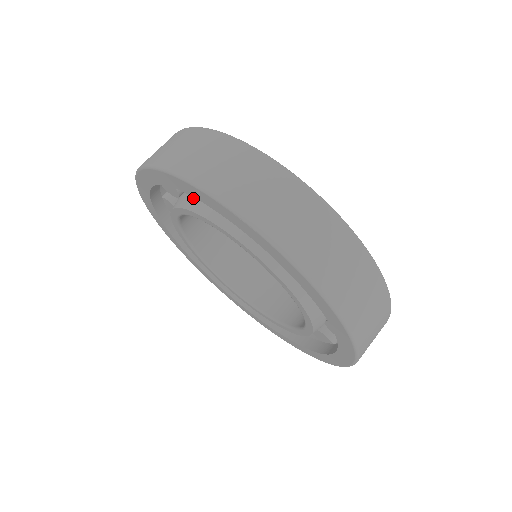
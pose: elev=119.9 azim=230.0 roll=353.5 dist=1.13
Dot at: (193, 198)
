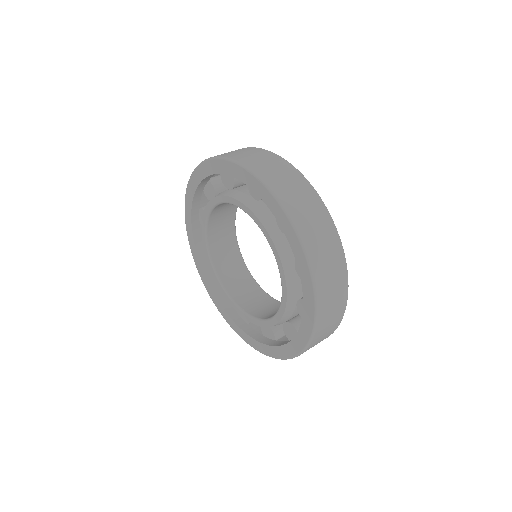
Dot at: (226, 191)
